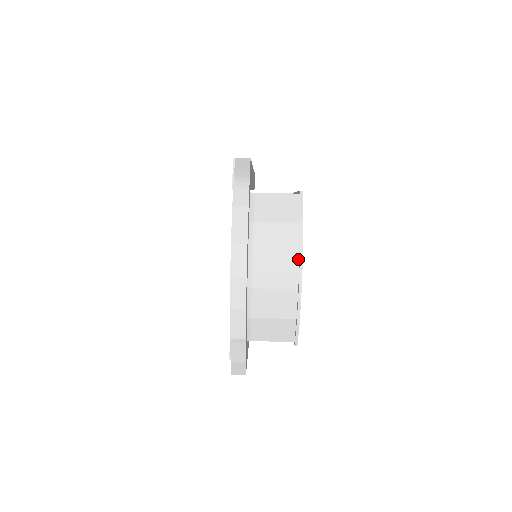
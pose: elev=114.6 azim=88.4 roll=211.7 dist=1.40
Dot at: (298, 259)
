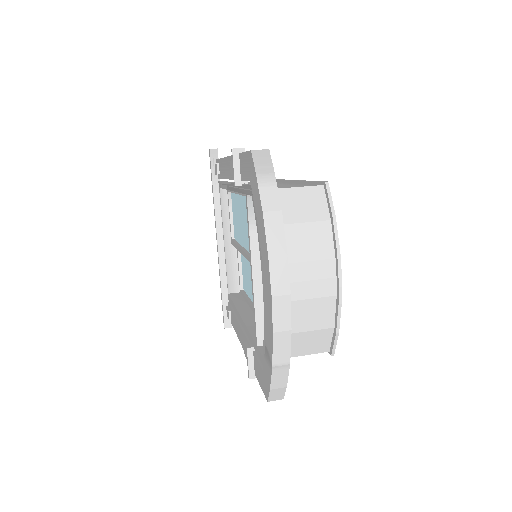
Dot at: (334, 261)
